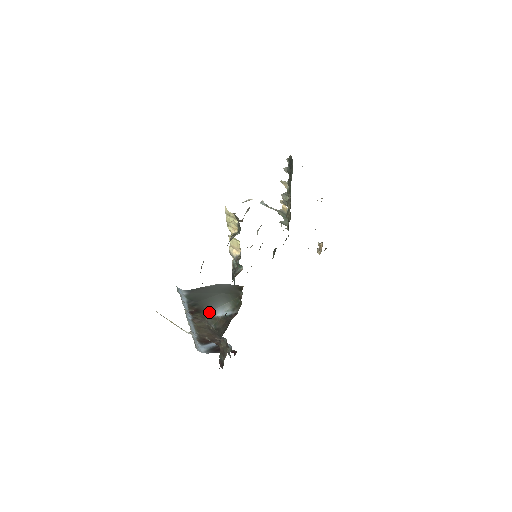
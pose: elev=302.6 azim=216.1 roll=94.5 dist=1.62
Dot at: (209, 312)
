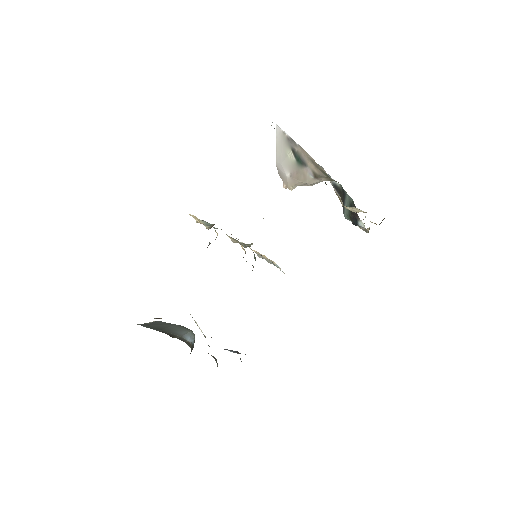
Dot at: (181, 337)
